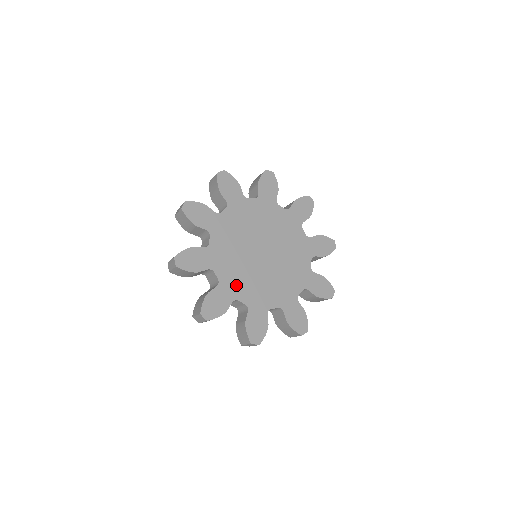
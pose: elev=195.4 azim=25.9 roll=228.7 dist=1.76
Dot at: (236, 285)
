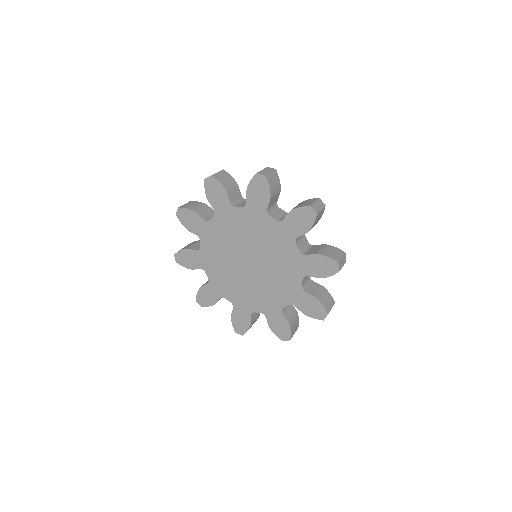
Dot at: (223, 286)
